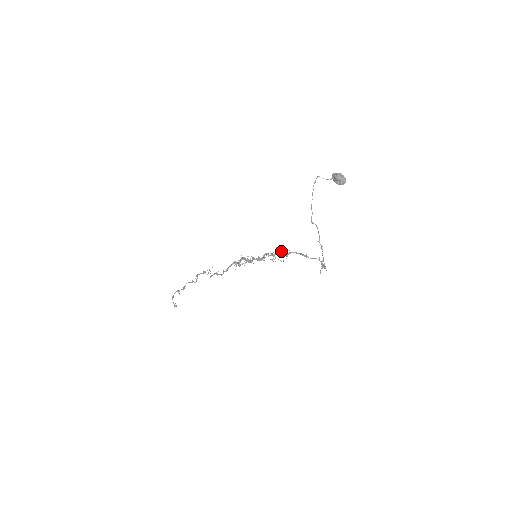
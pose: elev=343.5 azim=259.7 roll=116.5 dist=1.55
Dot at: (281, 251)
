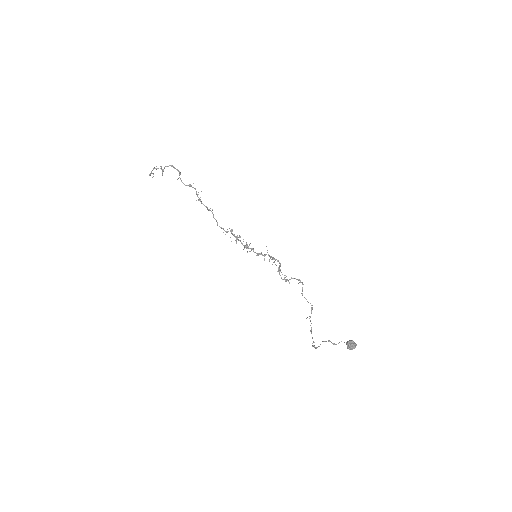
Dot at: occluded
